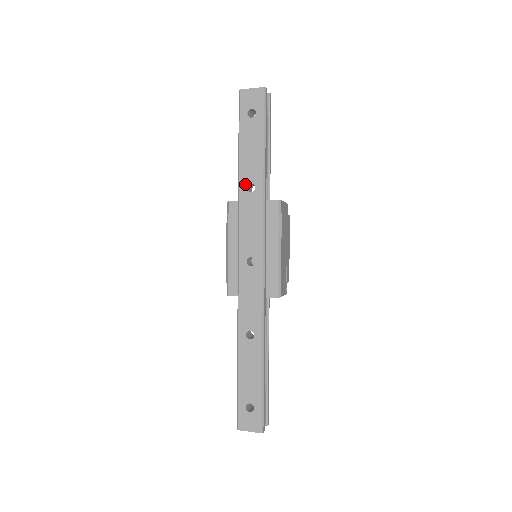
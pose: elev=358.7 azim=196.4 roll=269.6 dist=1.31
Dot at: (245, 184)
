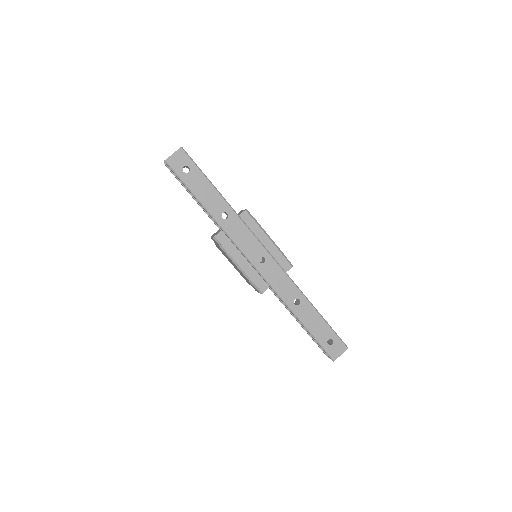
Dot at: (219, 217)
